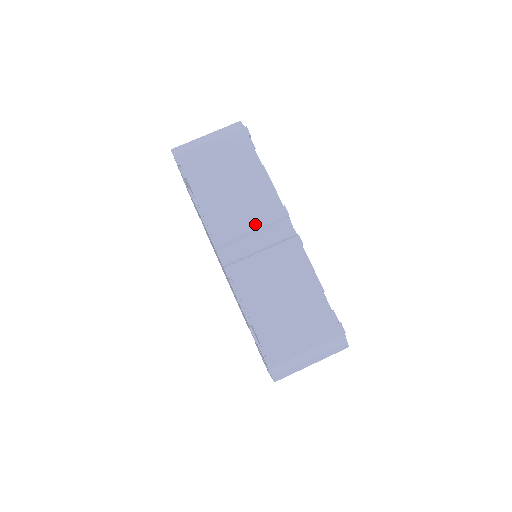
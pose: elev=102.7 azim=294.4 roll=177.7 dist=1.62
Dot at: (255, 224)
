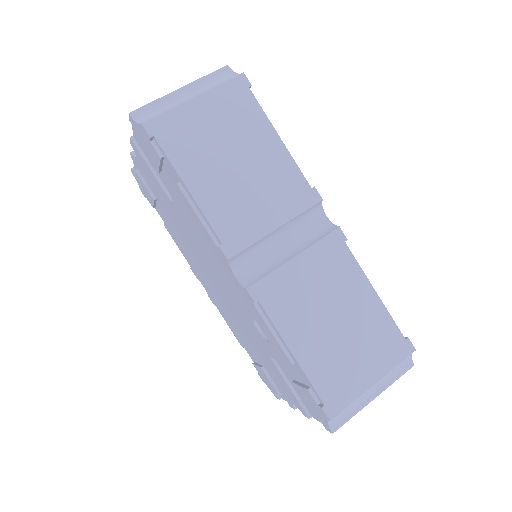
Dot at: (279, 218)
